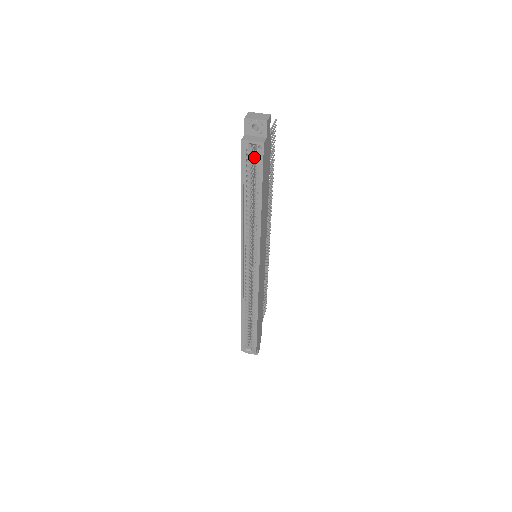
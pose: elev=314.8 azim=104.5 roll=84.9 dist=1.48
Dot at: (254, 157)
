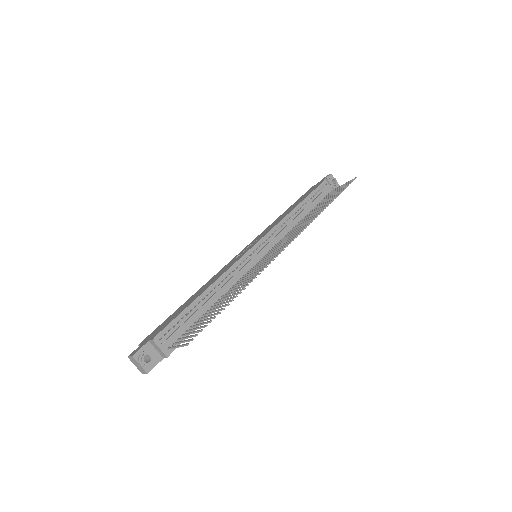
Dot at: occluded
